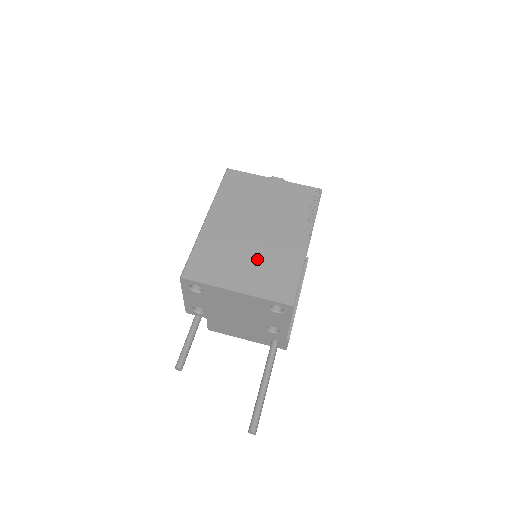
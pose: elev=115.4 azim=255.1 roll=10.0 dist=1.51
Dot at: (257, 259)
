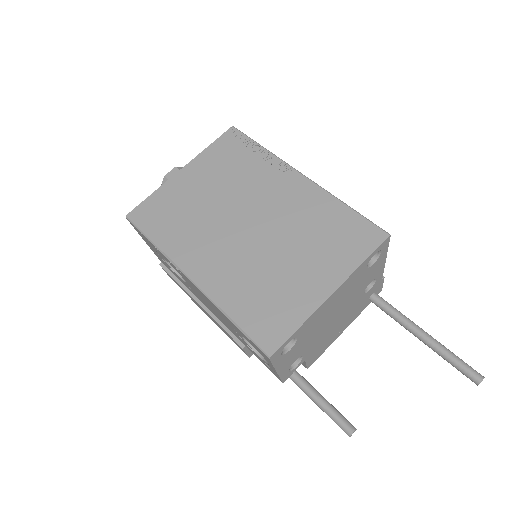
Dot at: (295, 245)
